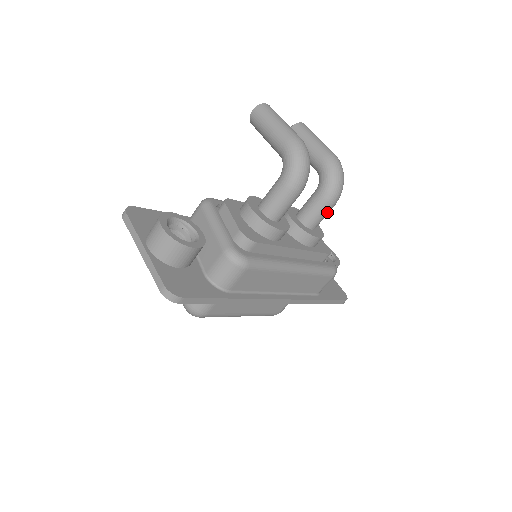
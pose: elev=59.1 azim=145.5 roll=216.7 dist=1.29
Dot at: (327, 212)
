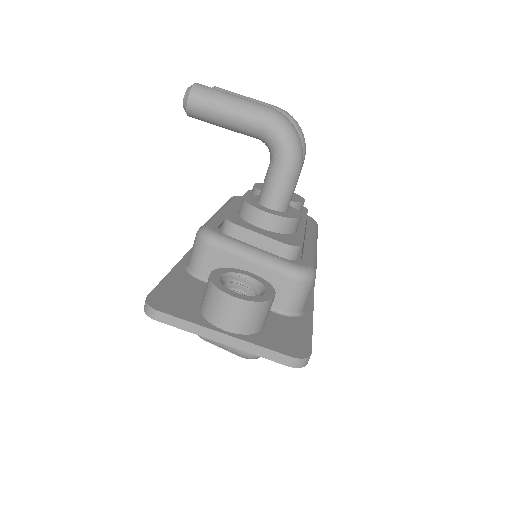
Dot at: occluded
